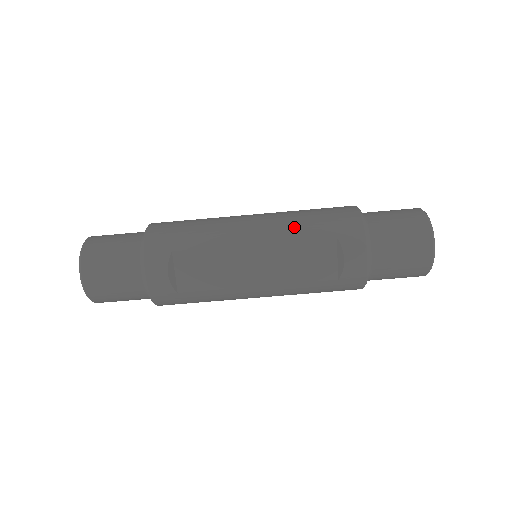
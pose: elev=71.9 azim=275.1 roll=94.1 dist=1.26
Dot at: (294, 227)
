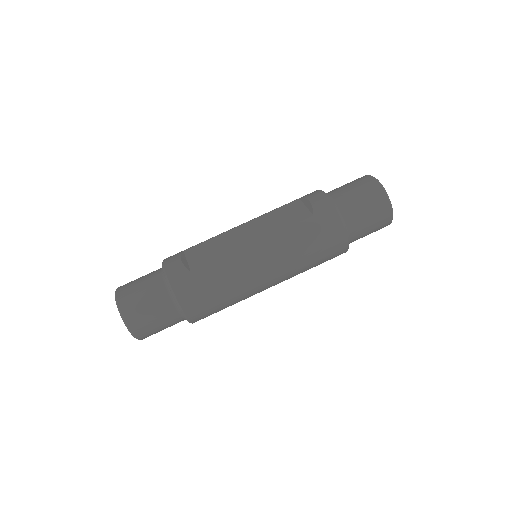
Dot at: occluded
